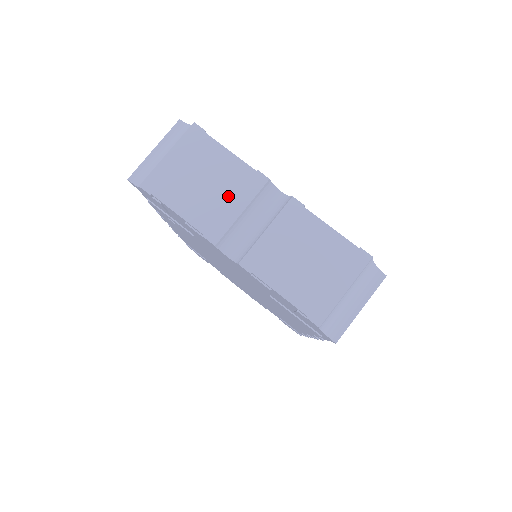
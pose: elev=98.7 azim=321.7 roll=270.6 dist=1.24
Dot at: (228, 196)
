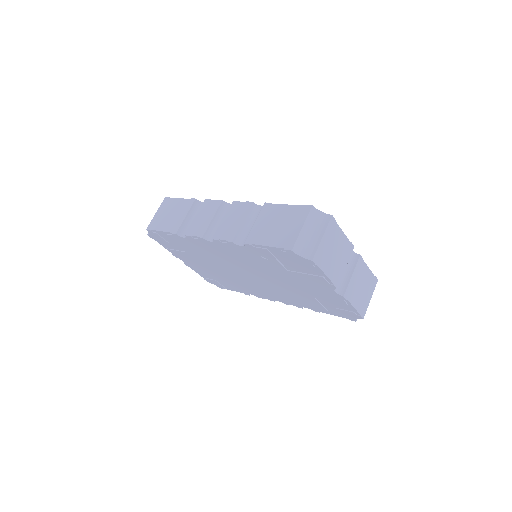
Dot at: (342, 259)
